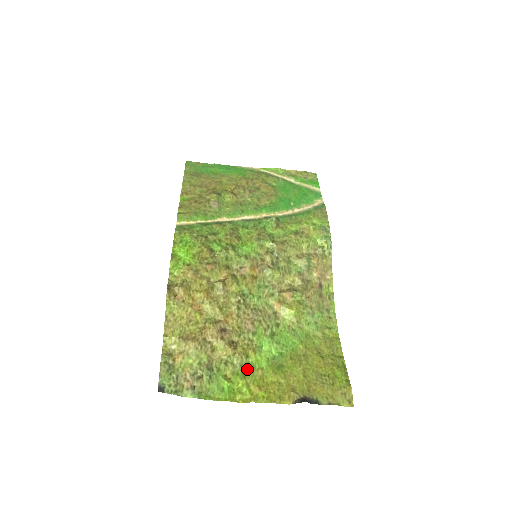
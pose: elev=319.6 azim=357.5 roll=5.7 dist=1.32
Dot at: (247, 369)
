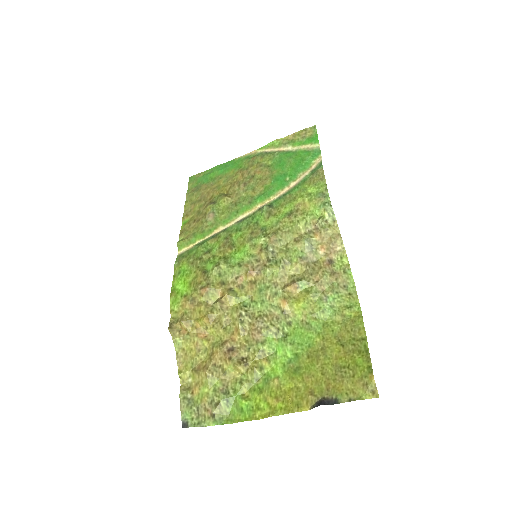
Dot at: (263, 382)
